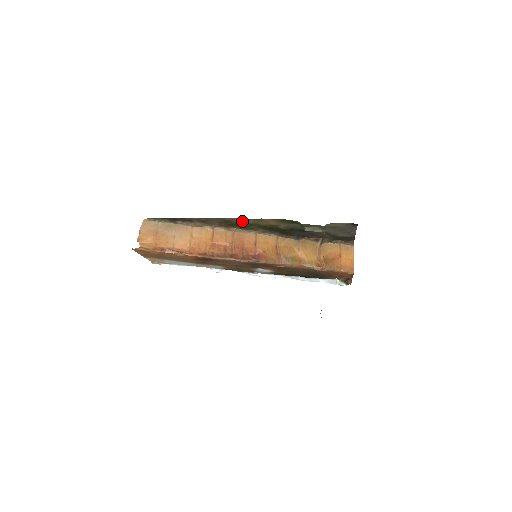
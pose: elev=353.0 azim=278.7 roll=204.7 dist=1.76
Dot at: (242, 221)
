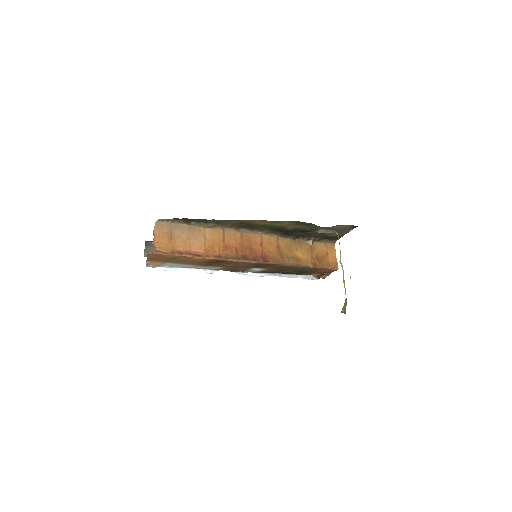
Dot at: (258, 223)
